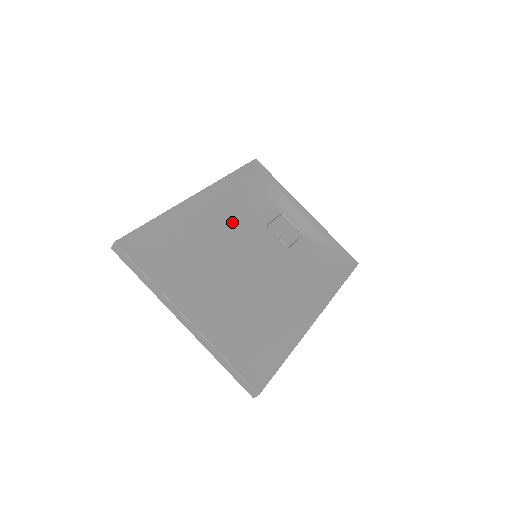
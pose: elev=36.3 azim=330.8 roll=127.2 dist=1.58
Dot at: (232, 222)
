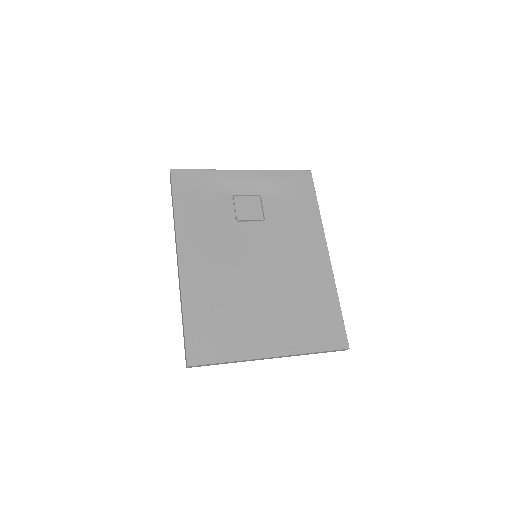
Dot at: (218, 251)
